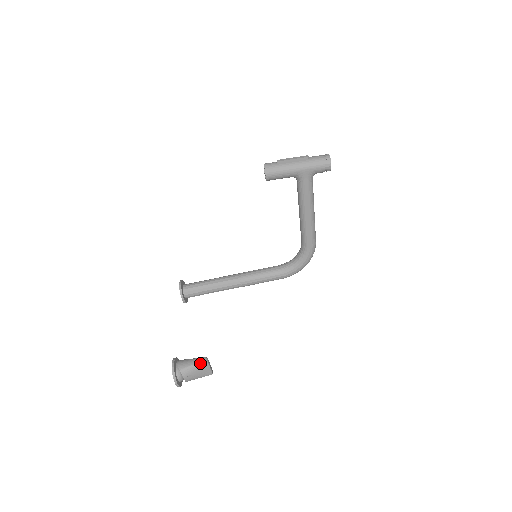
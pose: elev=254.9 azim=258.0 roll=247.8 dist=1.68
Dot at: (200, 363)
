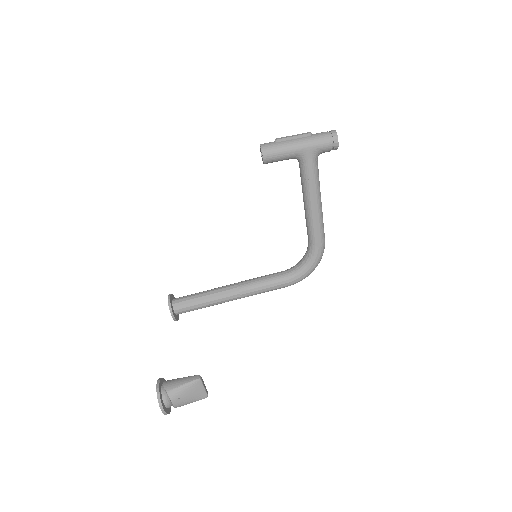
Dot at: (192, 382)
